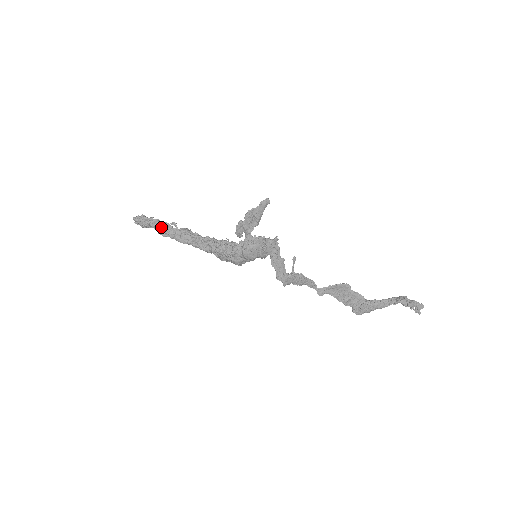
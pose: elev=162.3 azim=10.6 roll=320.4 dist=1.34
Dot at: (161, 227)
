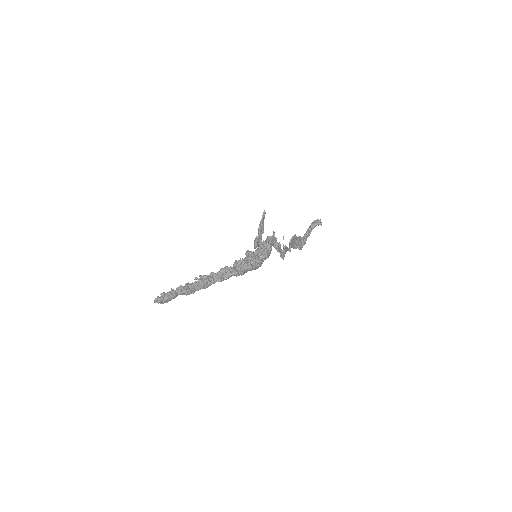
Dot at: (188, 288)
